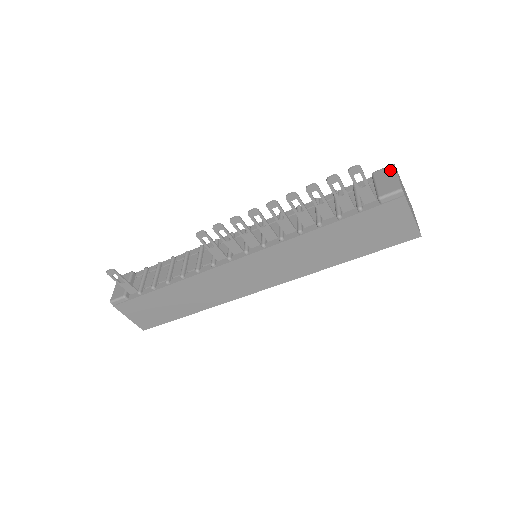
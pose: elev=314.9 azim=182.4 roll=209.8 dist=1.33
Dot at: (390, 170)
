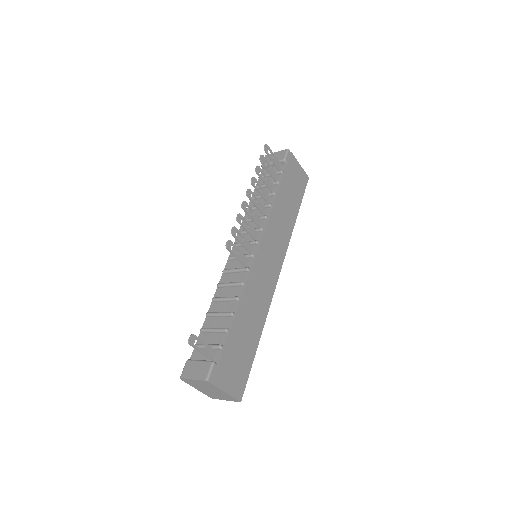
Dot at: occluded
